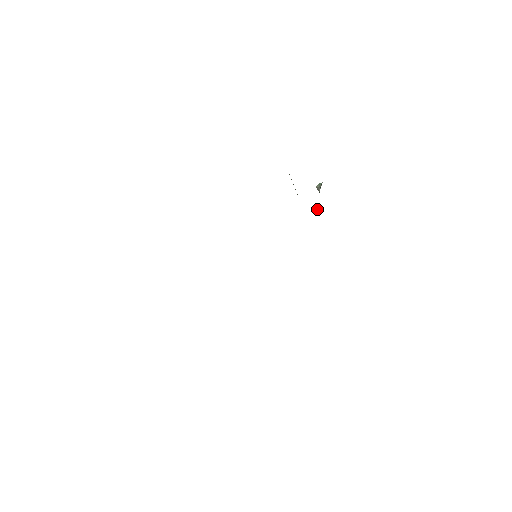
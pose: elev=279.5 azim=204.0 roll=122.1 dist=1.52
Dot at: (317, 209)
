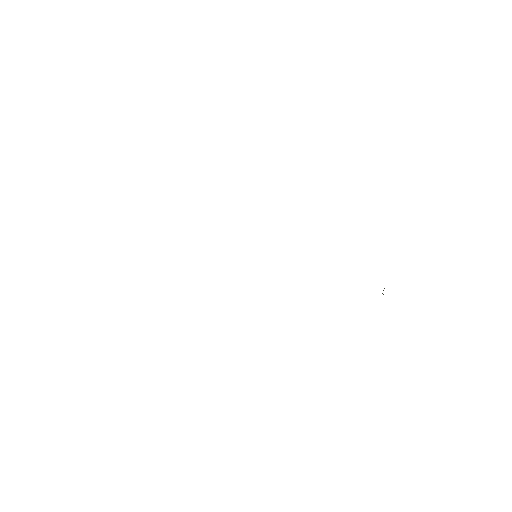
Dot at: occluded
